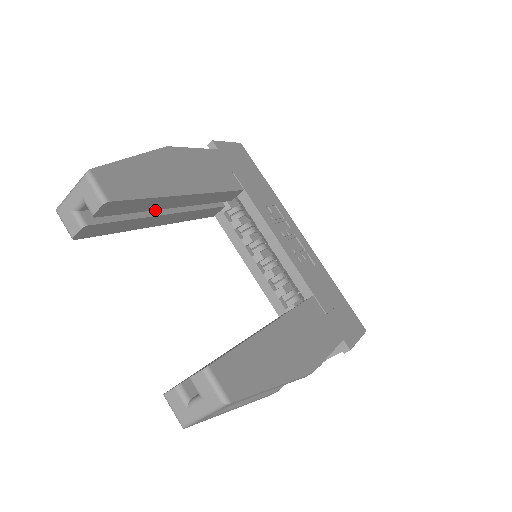
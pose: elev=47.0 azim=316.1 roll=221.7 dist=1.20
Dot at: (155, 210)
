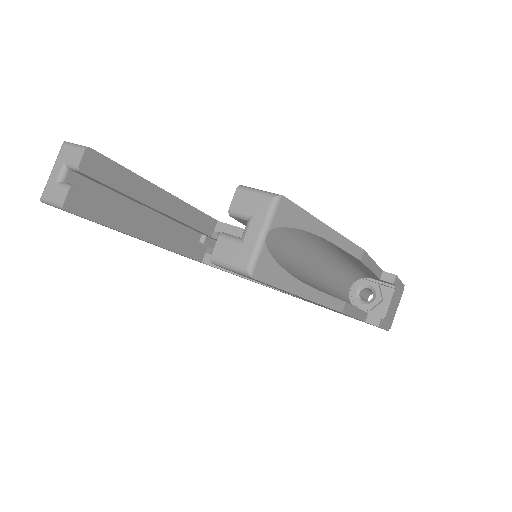
Dot at: occluded
